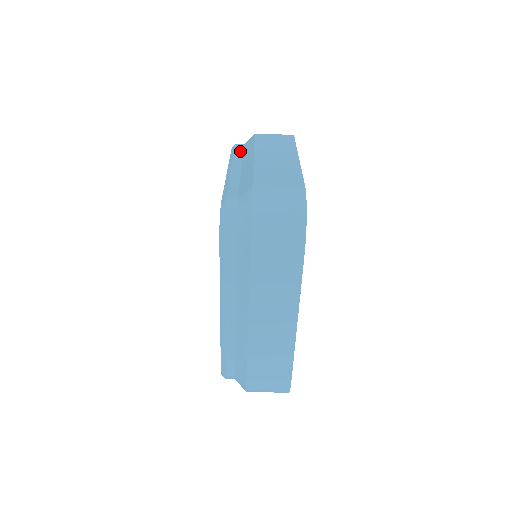
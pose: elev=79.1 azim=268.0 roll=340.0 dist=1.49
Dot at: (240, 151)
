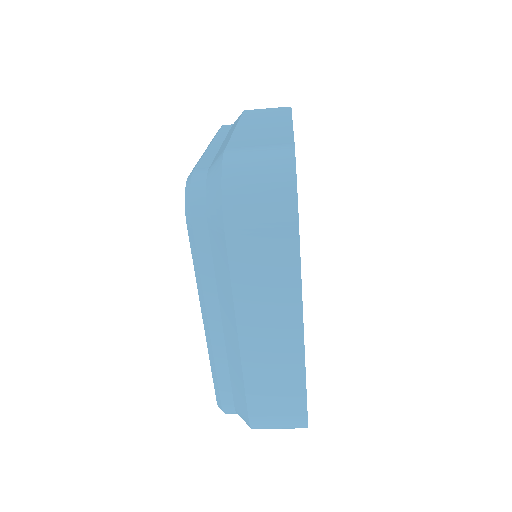
Dot at: (225, 130)
